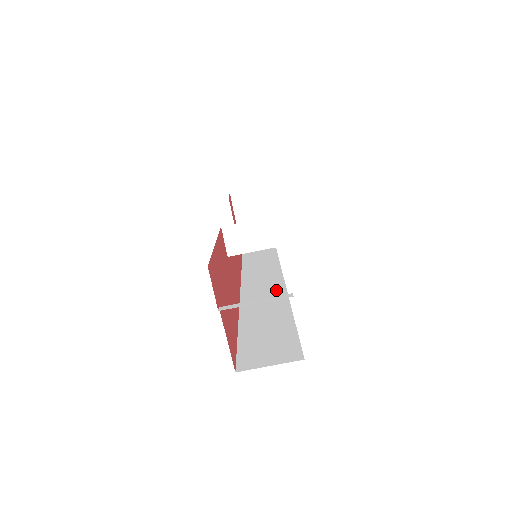
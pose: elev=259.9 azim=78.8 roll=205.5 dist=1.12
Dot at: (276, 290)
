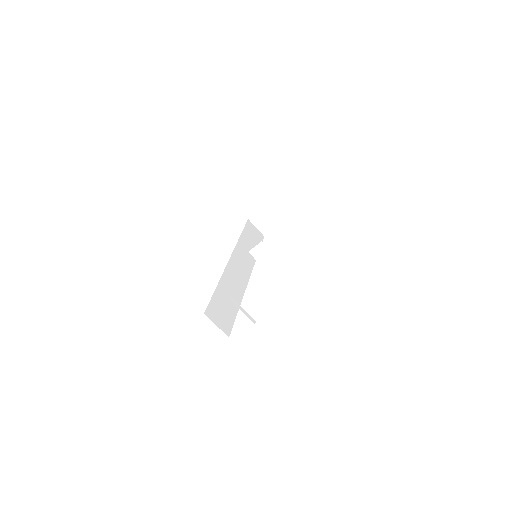
Dot at: (244, 277)
